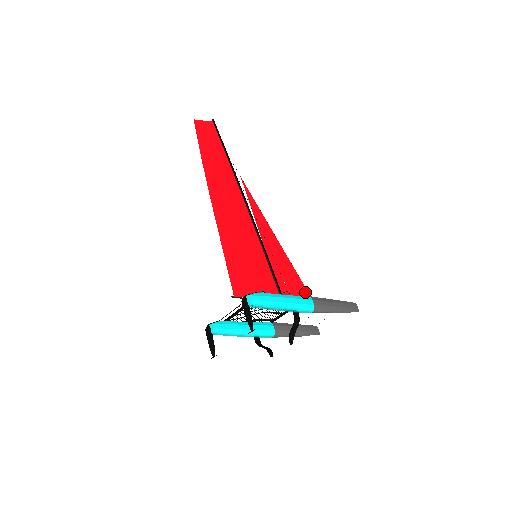
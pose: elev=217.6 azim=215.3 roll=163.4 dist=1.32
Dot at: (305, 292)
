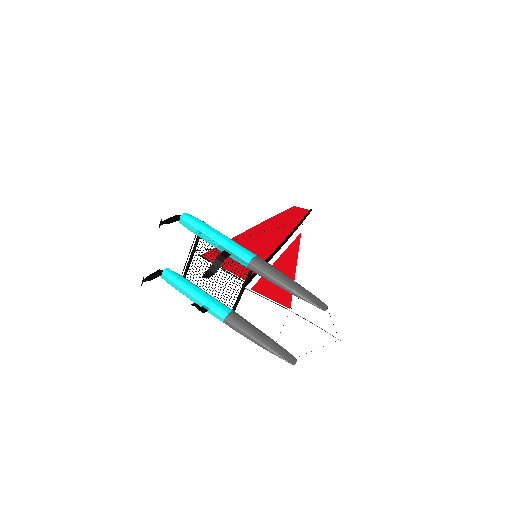
Dot at: (287, 299)
